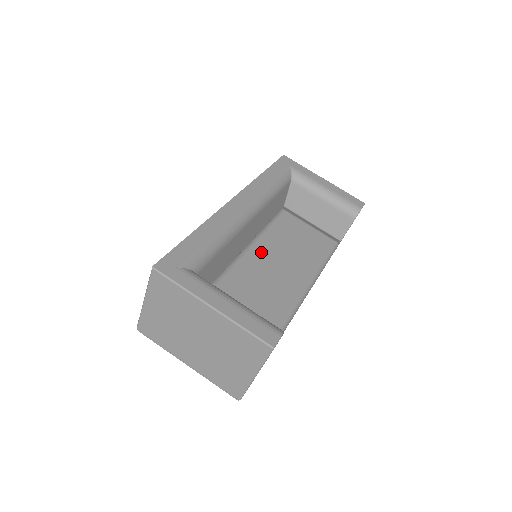
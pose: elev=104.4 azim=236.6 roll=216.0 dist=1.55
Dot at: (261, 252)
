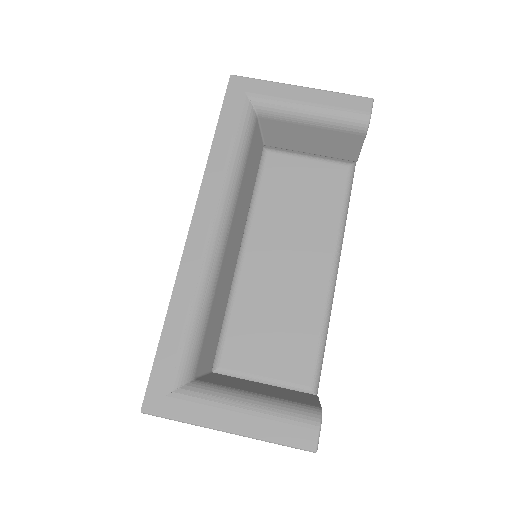
Dot at: (260, 250)
